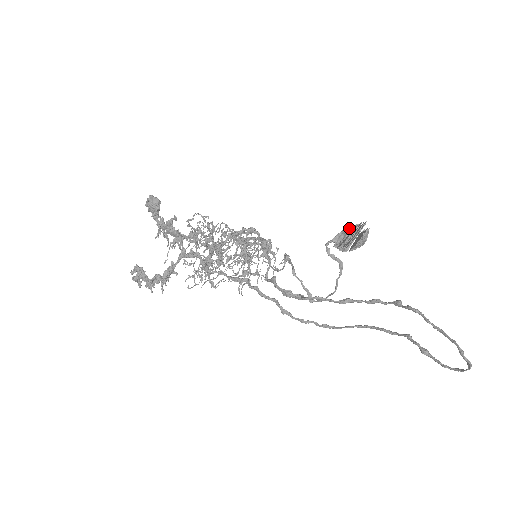
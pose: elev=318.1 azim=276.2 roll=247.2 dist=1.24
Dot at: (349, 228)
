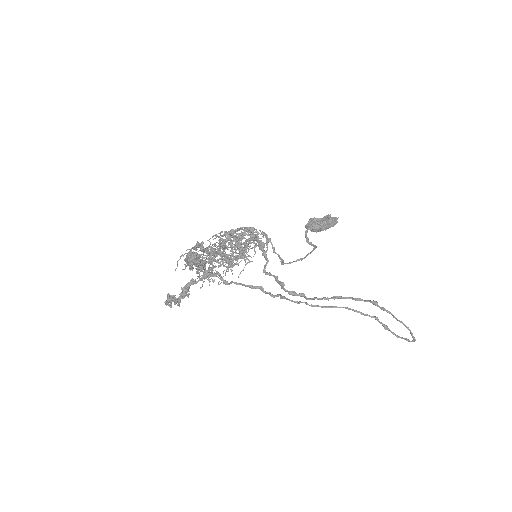
Dot at: (324, 221)
